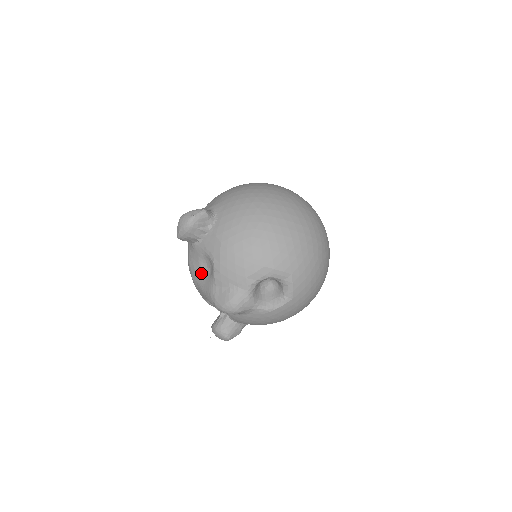
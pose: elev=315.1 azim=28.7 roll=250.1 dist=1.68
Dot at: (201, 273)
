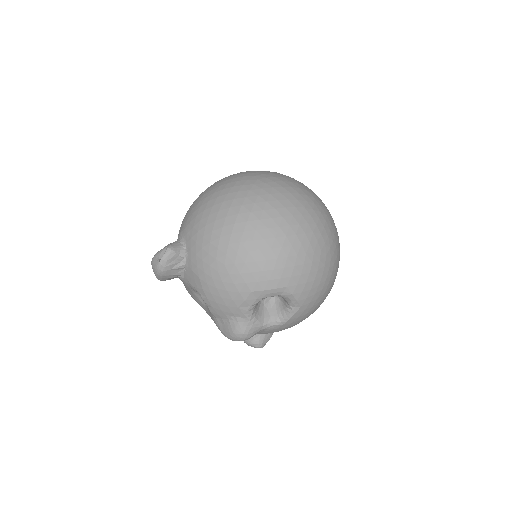
Dot at: (201, 303)
